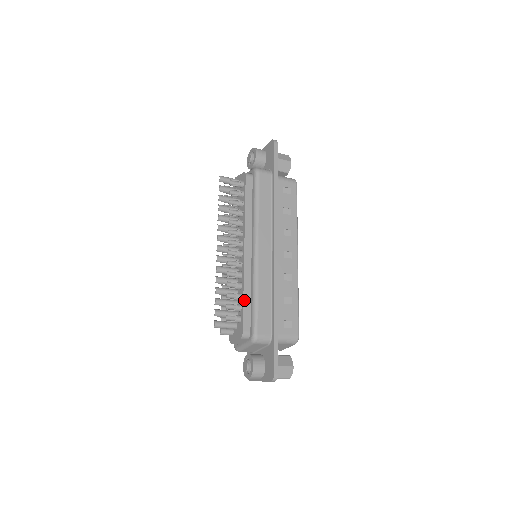
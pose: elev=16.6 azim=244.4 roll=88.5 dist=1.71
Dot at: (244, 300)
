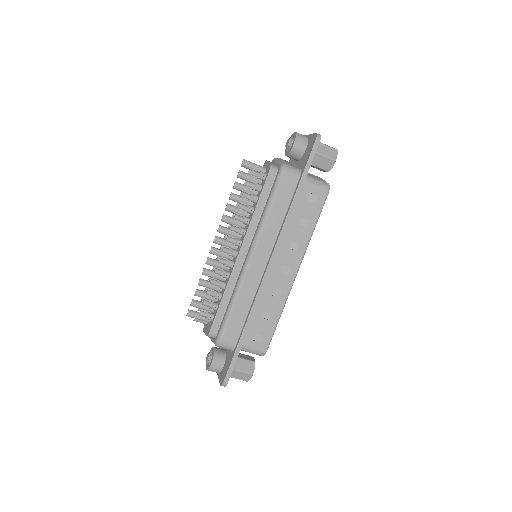
Dot at: (221, 303)
